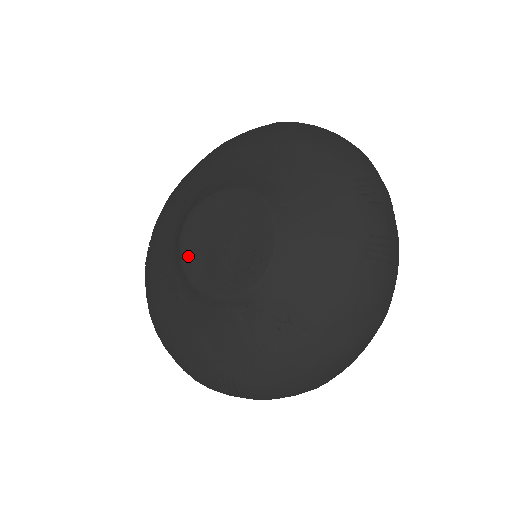
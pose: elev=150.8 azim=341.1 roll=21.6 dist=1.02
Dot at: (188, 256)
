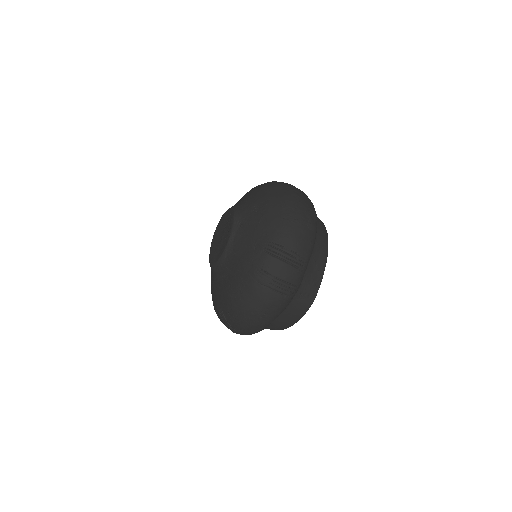
Dot at: (216, 258)
